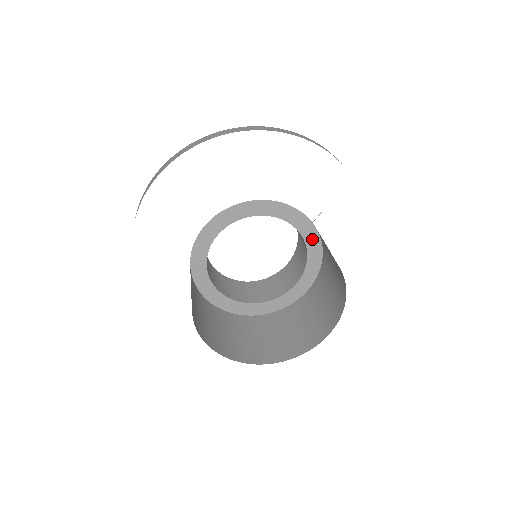
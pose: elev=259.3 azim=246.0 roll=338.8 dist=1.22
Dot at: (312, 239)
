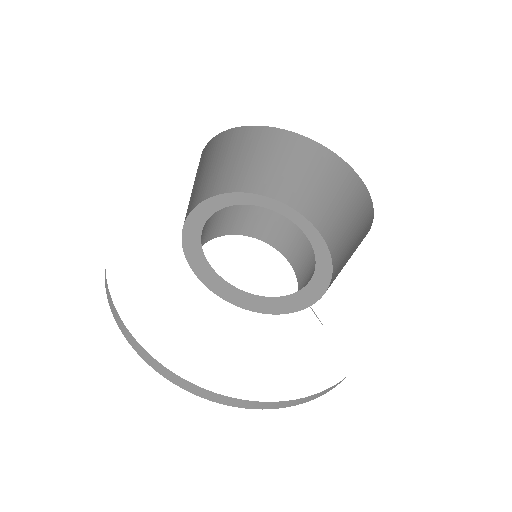
Dot at: (318, 285)
